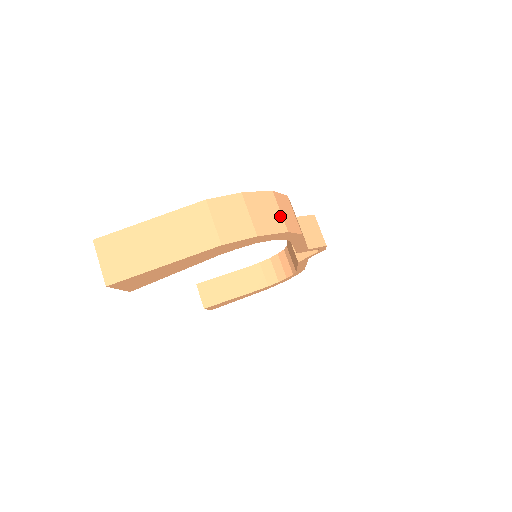
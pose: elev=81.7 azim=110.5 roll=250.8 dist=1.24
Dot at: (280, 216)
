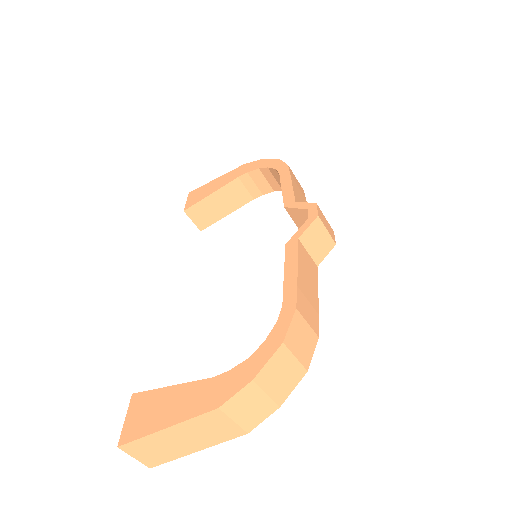
Dot at: (297, 363)
